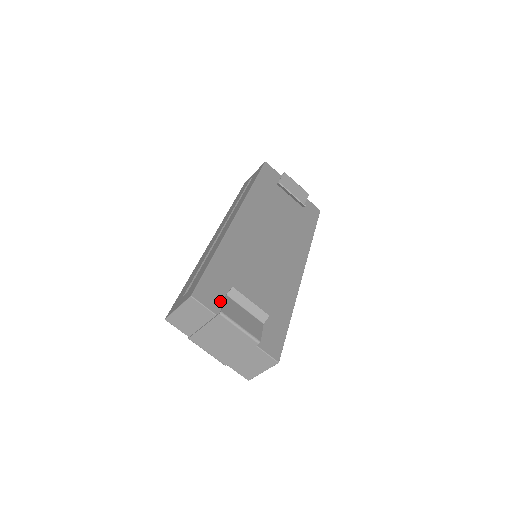
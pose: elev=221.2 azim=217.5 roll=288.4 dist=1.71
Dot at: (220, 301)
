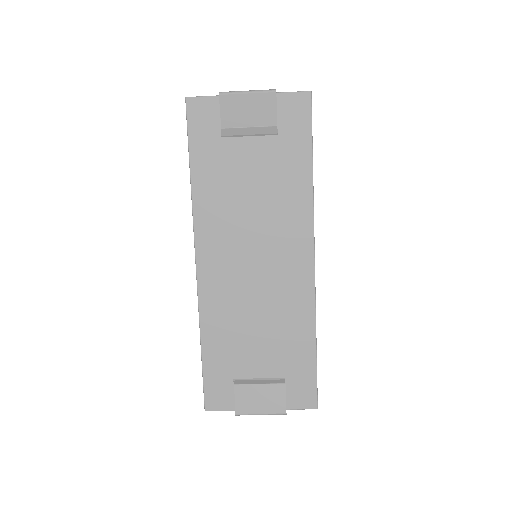
Dot at: (232, 394)
